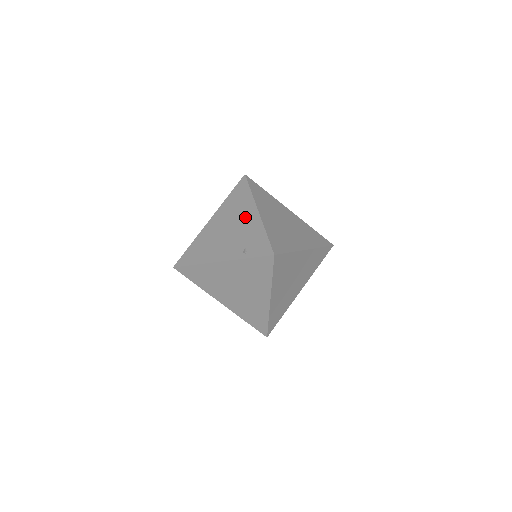
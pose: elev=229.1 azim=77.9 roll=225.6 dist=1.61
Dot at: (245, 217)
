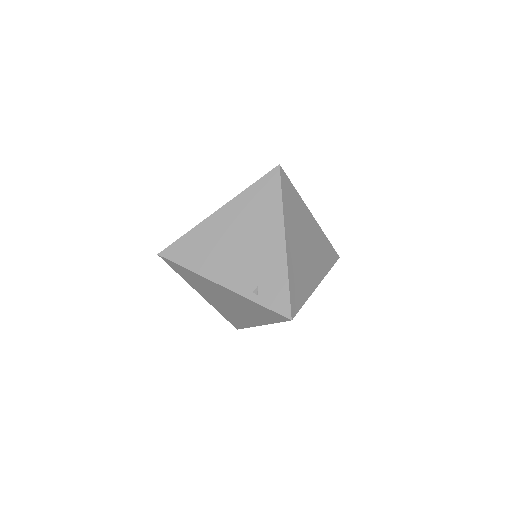
Dot at: (266, 239)
